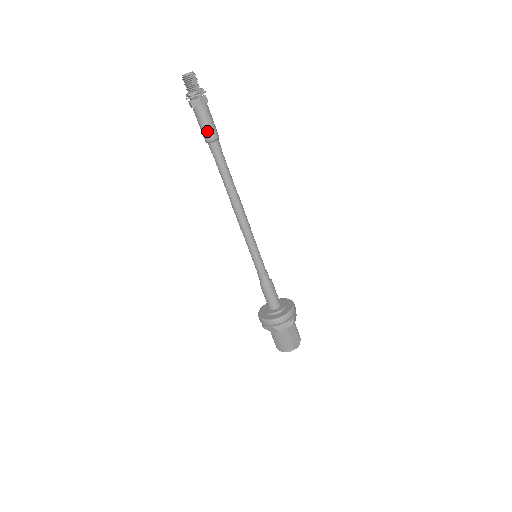
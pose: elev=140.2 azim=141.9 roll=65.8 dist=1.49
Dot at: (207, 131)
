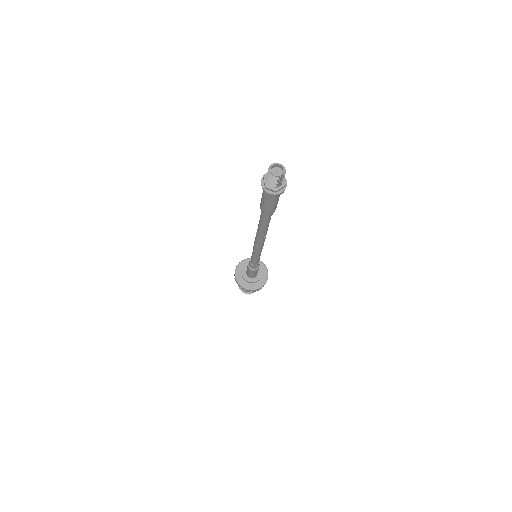
Dot at: (267, 209)
